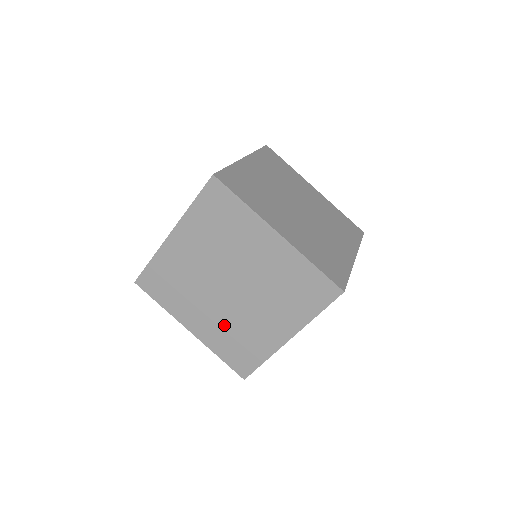
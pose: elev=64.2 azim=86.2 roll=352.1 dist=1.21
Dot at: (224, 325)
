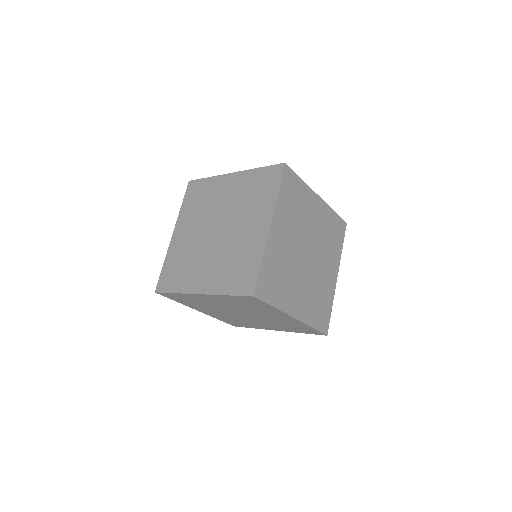
Dot at: (222, 263)
